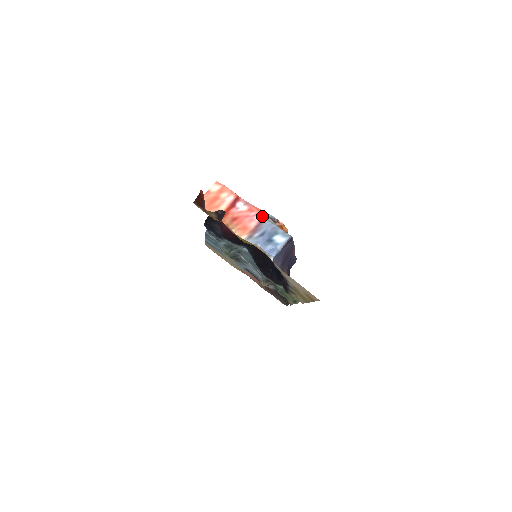
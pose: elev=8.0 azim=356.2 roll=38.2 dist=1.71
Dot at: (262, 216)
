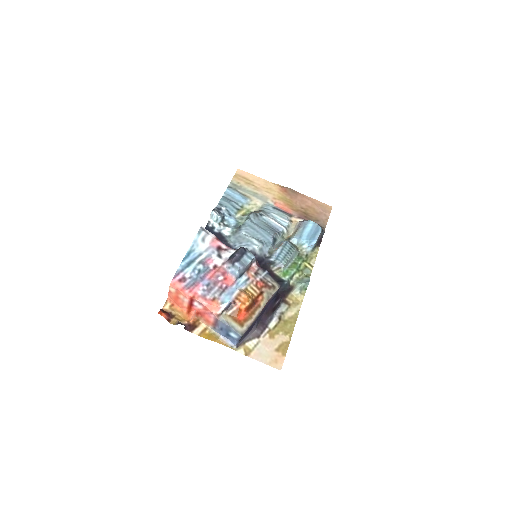
Dot at: (215, 316)
